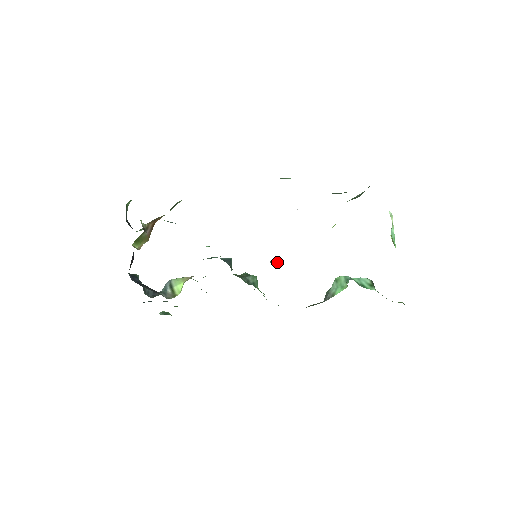
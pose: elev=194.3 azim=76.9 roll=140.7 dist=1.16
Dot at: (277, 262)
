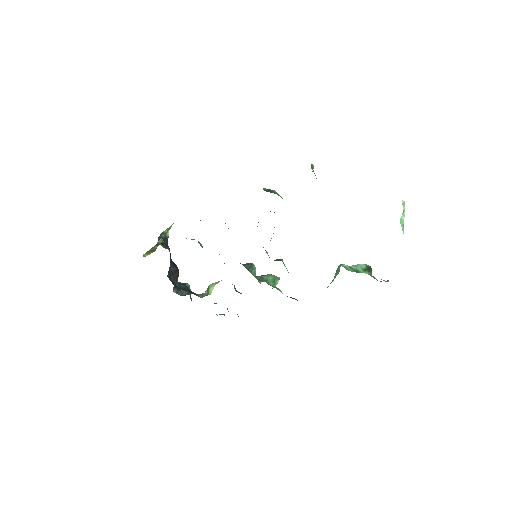
Dot at: (281, 260)
